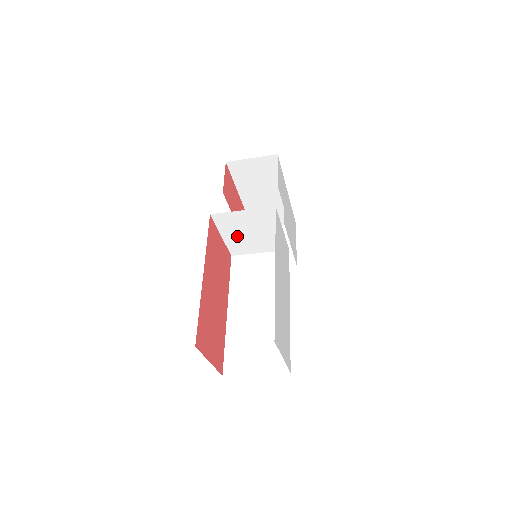
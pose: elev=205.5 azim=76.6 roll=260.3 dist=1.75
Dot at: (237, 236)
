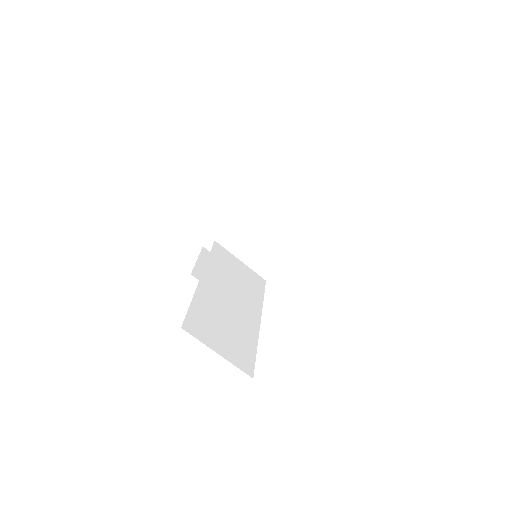
Dot at: (251, 226)
